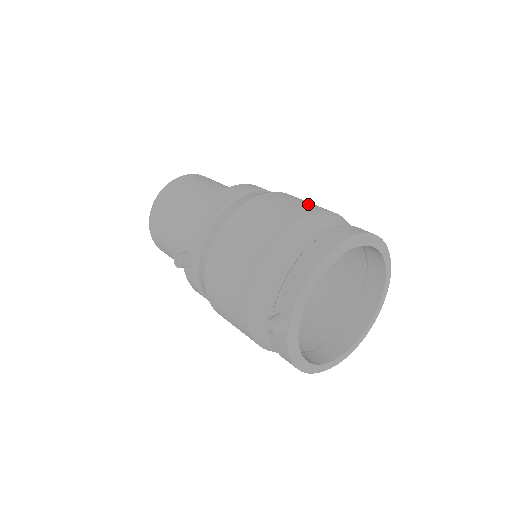
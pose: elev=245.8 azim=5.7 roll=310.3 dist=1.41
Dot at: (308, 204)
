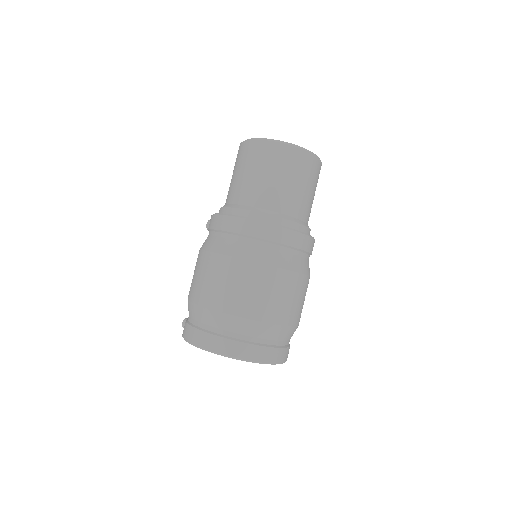
Dot at: (228, 294)
